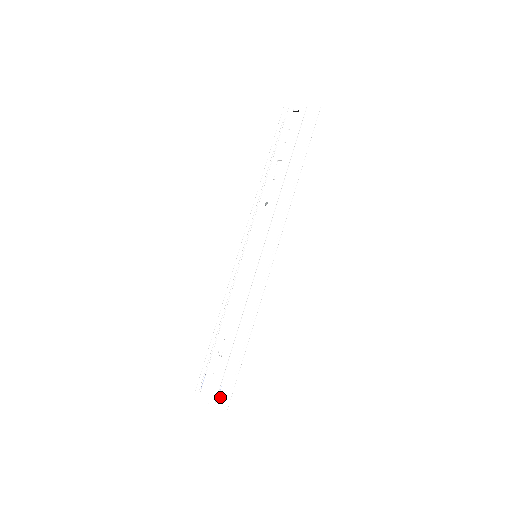
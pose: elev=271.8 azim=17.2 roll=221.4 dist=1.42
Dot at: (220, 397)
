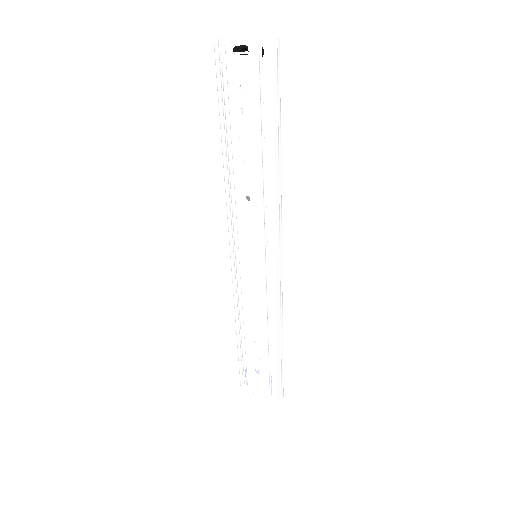
Dot at: (275, 393)
